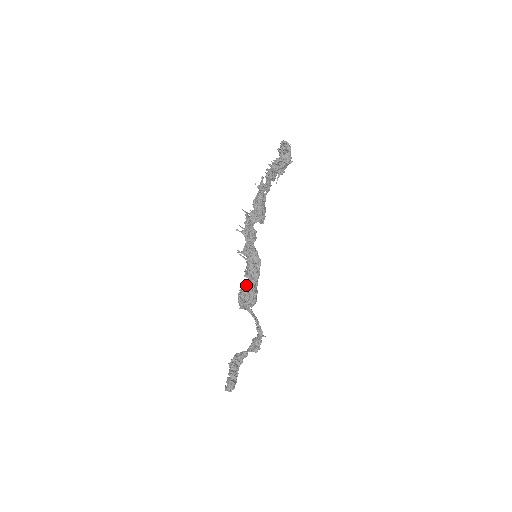
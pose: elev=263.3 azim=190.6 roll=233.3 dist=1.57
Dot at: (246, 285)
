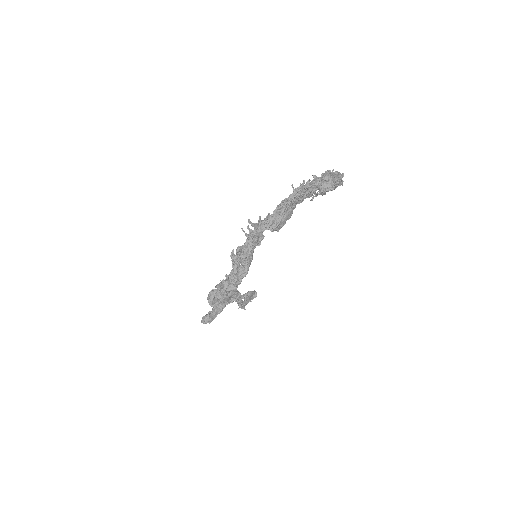
Dot at: (219, 289)
